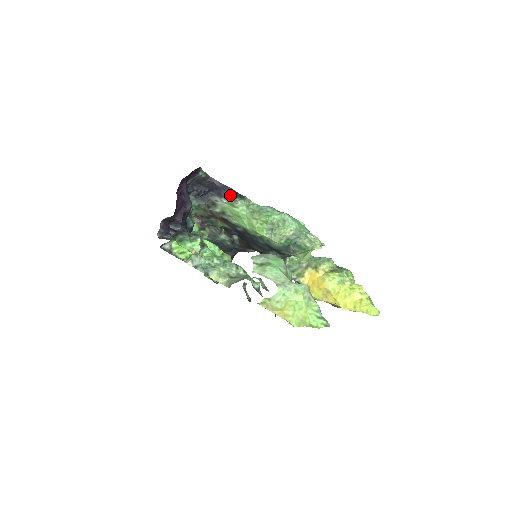
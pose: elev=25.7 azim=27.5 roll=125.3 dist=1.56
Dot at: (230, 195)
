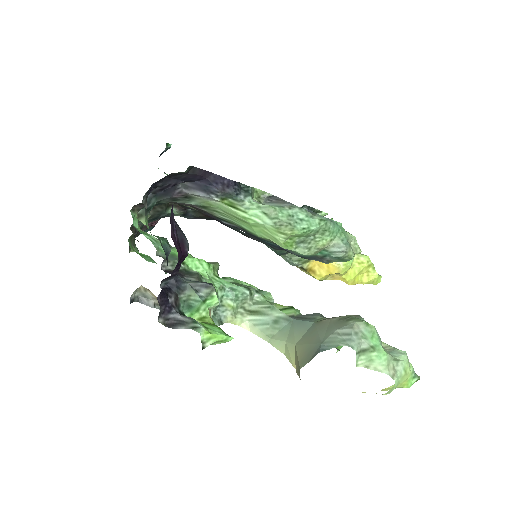
Dot at: (228, 191)
